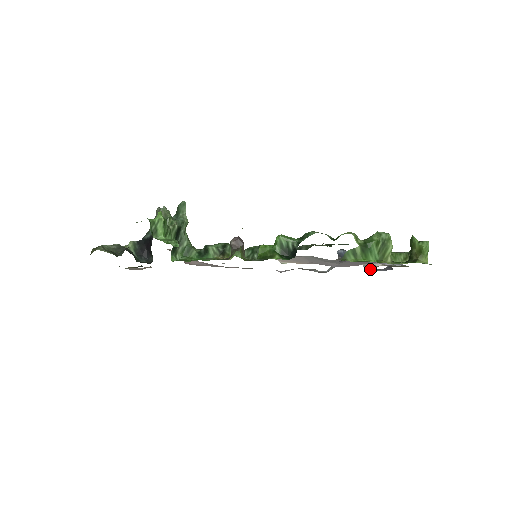
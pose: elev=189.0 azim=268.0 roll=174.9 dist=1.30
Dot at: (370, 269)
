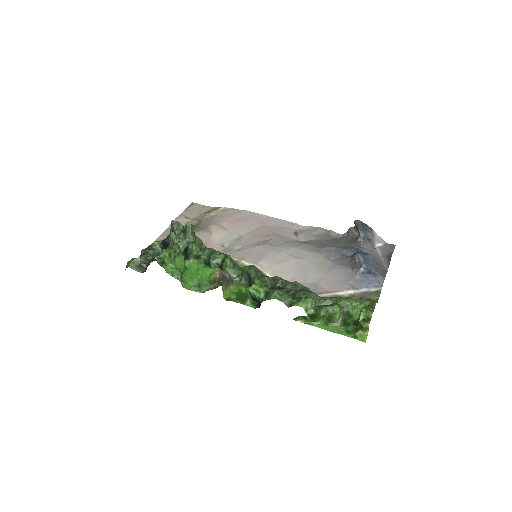
Dot at: (382, 244)
